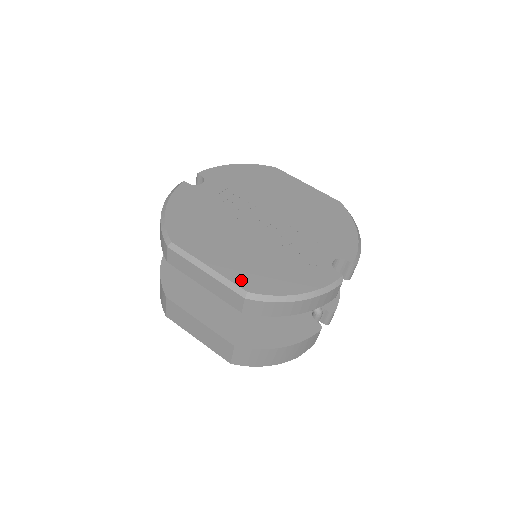
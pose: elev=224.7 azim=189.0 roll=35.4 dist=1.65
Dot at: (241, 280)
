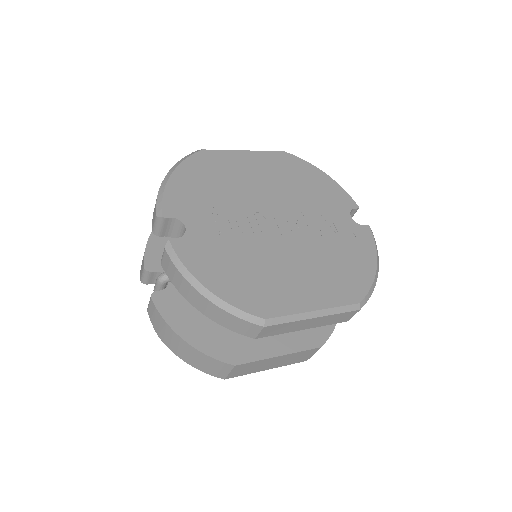
Dot at: (344, 298)
